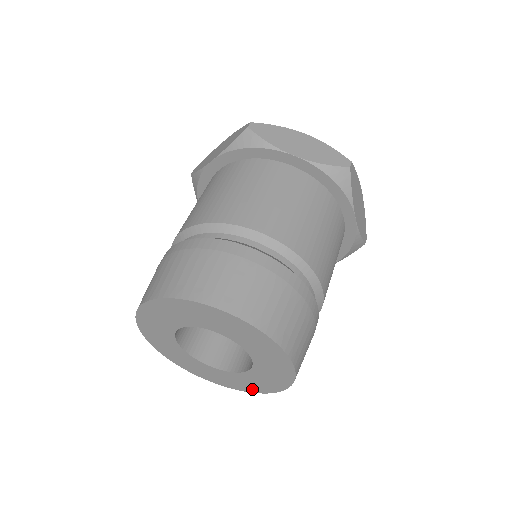
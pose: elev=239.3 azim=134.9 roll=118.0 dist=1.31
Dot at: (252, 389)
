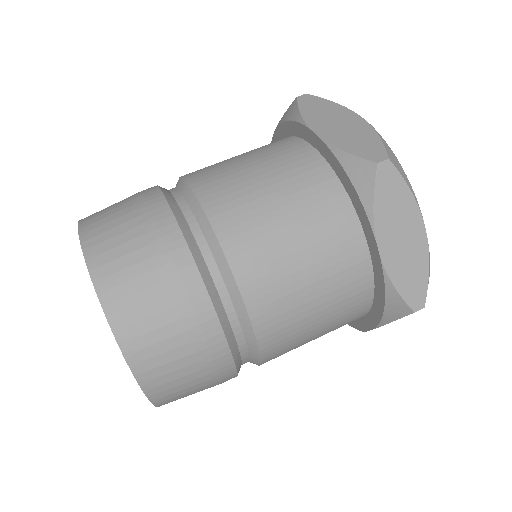
Dot at: occluded
